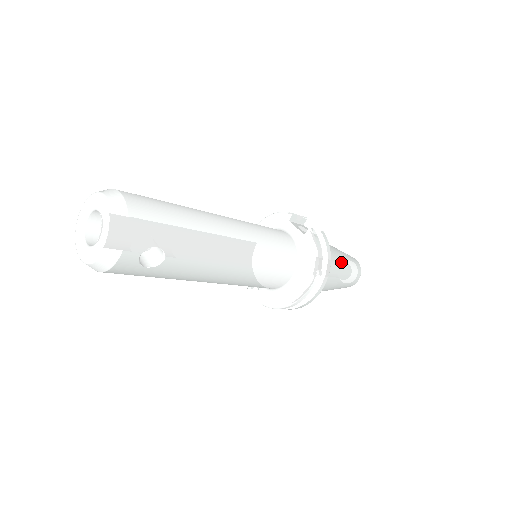
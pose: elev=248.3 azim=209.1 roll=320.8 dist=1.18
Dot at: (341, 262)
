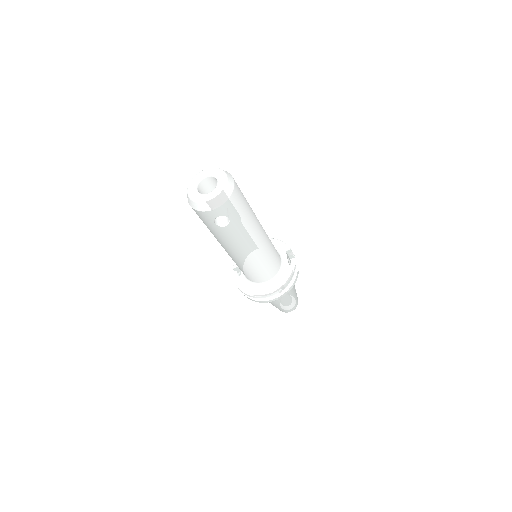
Dot at: (292, 294)
